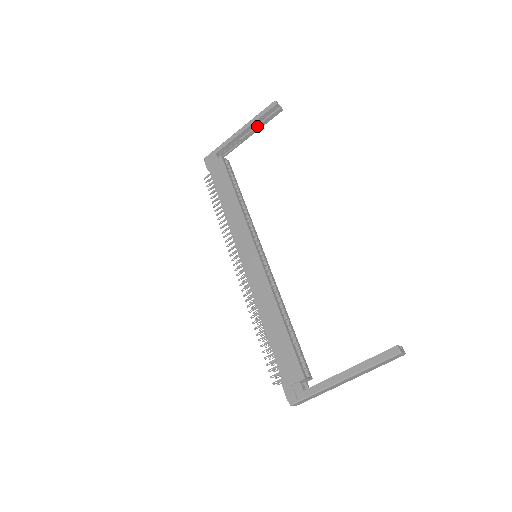
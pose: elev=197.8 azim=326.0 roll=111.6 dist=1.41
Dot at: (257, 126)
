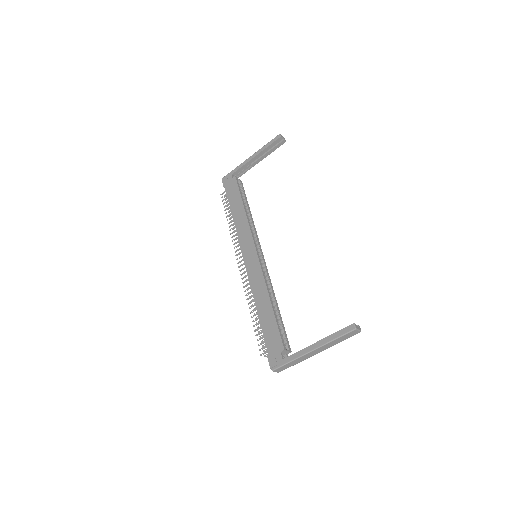
Dot at: (265, 154)
